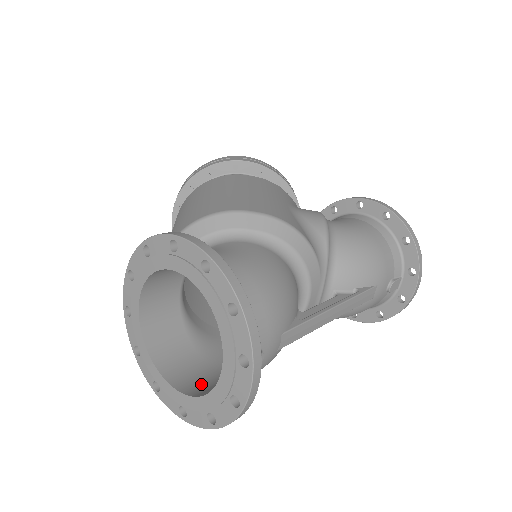
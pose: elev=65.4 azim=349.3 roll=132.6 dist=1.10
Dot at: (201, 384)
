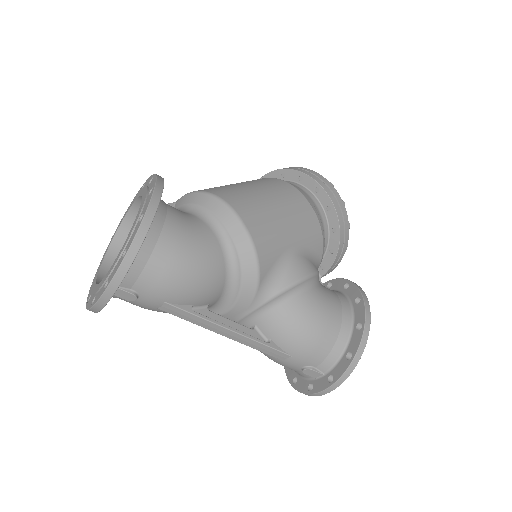
Dot at: occluded
